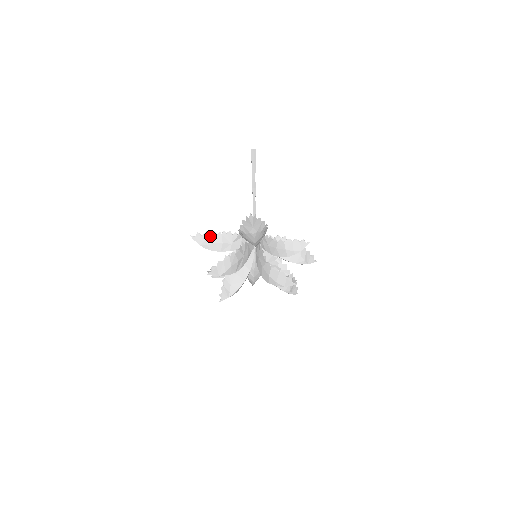
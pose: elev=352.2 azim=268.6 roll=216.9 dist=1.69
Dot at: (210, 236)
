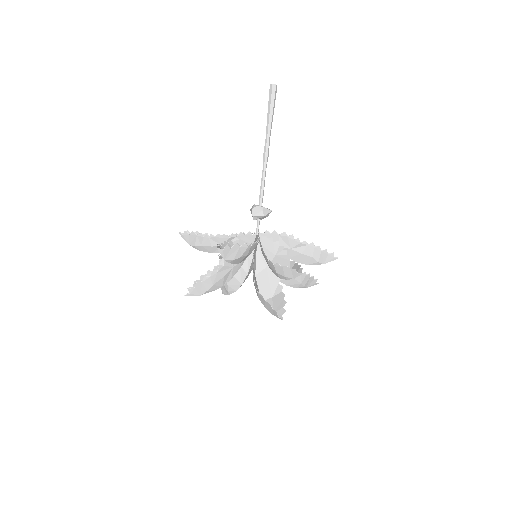
Dot at: (197, 237)
